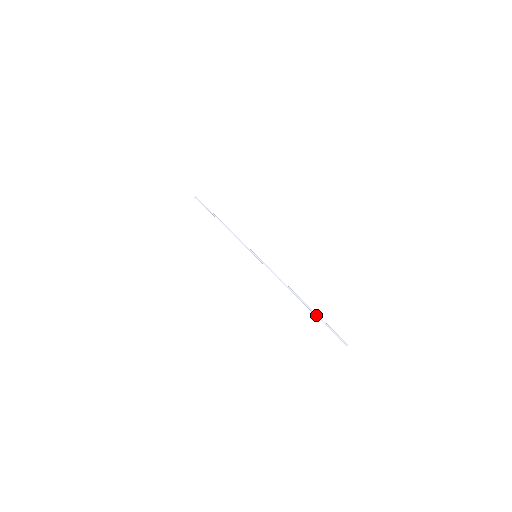
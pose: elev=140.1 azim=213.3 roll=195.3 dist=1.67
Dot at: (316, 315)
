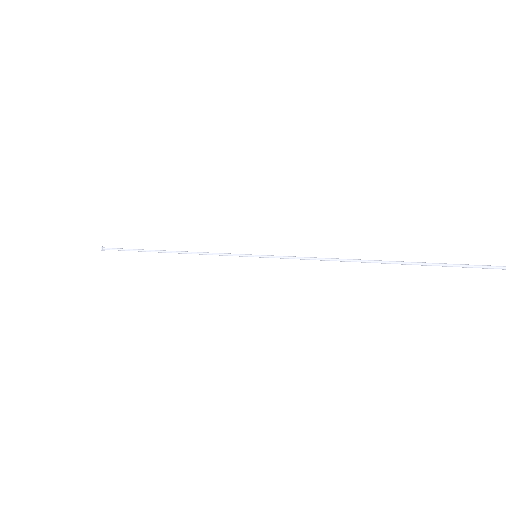
Dot at: (419, 262)
